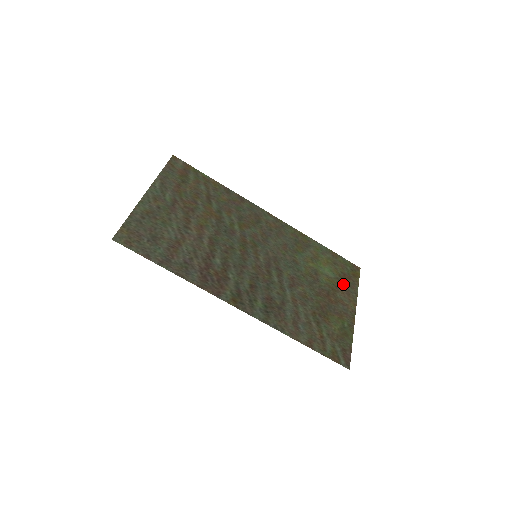
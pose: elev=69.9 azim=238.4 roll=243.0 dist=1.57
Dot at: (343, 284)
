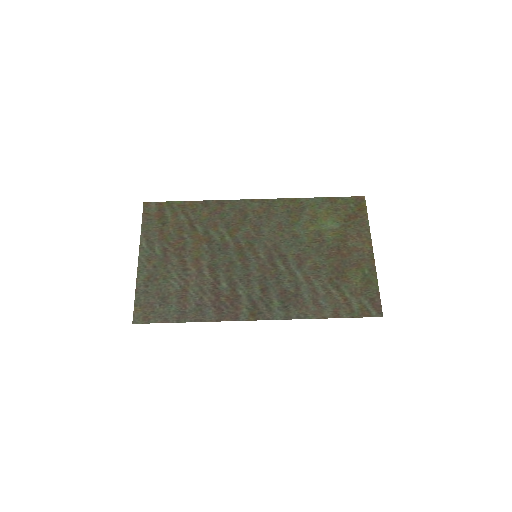
Dot at: (351, 228)
